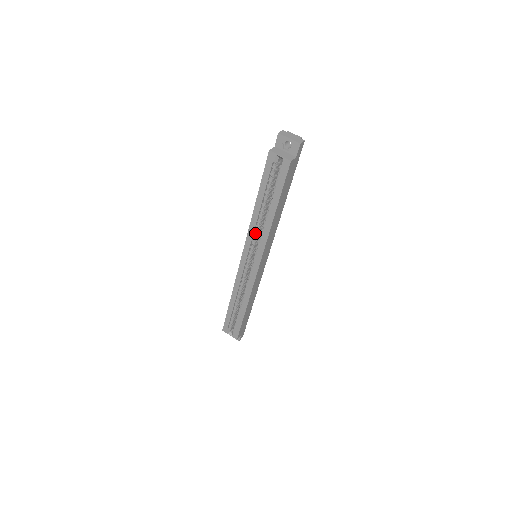
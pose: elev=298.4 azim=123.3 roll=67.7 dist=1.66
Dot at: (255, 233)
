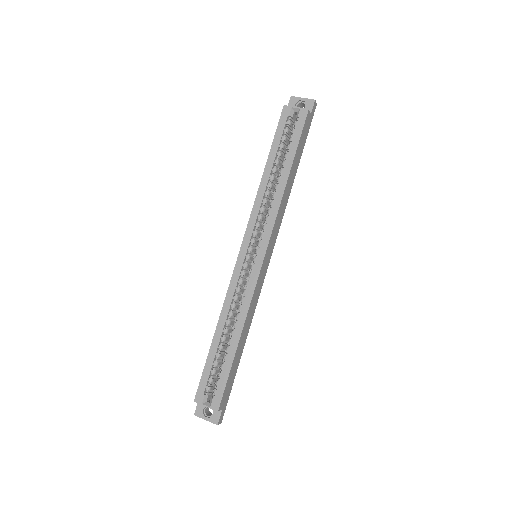
Dot at: (261, 211)
